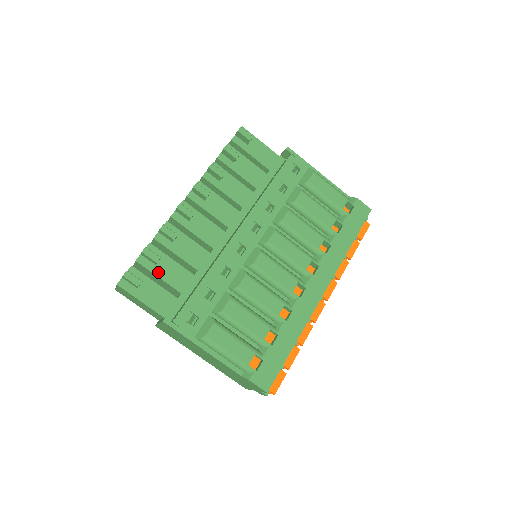
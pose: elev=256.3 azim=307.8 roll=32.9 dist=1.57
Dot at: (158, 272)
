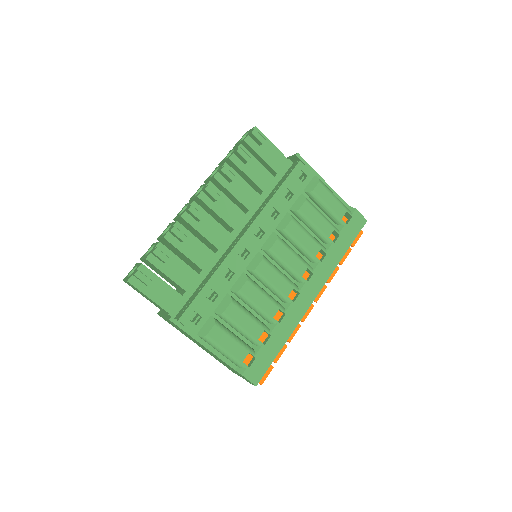
Dot at: (166, 270)
